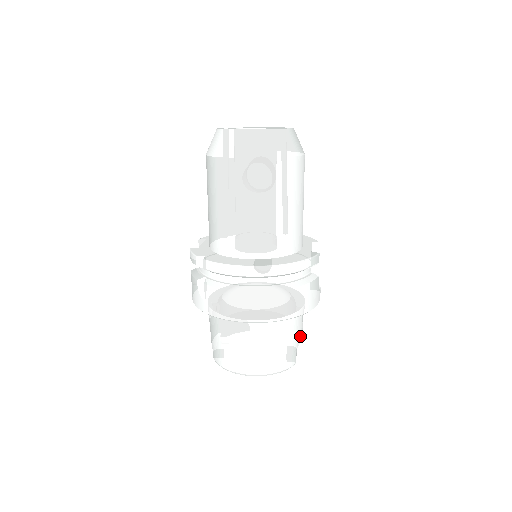
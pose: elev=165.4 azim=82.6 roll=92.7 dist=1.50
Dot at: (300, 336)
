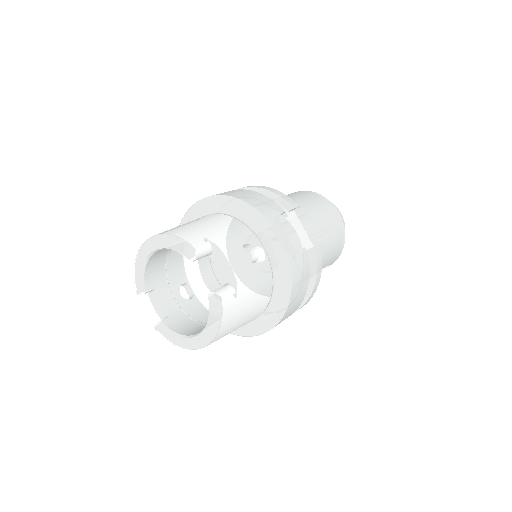
Dot at: (227, 245)
